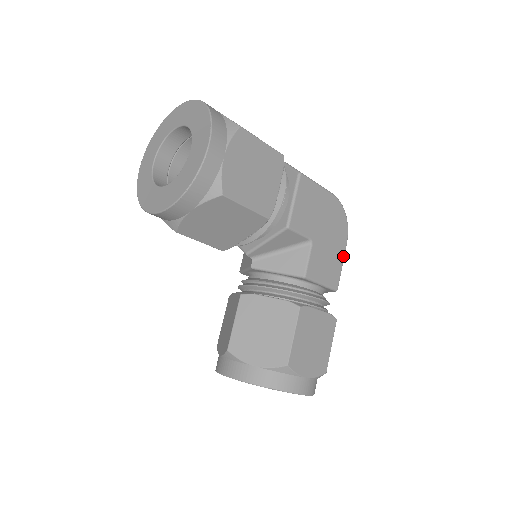
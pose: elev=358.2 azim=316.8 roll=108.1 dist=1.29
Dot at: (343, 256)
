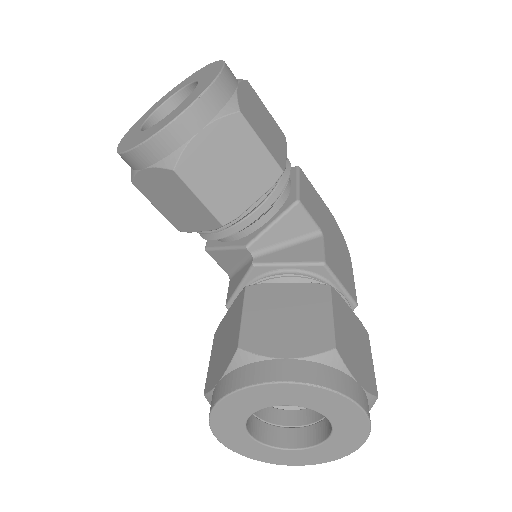
Dot at: (352, 273)
